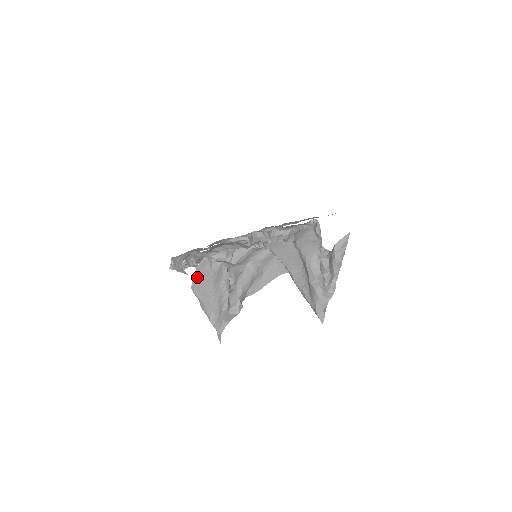
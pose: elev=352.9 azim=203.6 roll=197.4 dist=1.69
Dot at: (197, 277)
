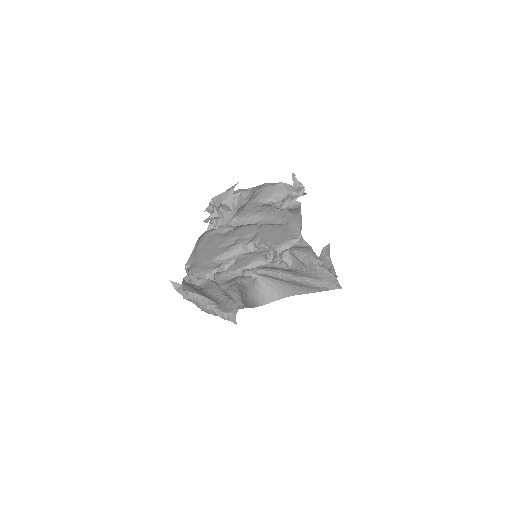
Dot at: (186, 285)
